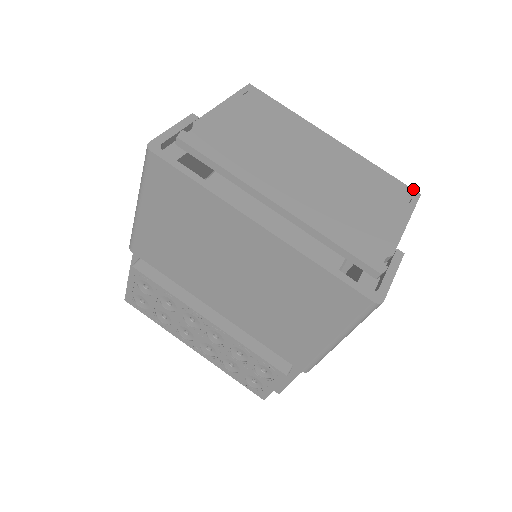
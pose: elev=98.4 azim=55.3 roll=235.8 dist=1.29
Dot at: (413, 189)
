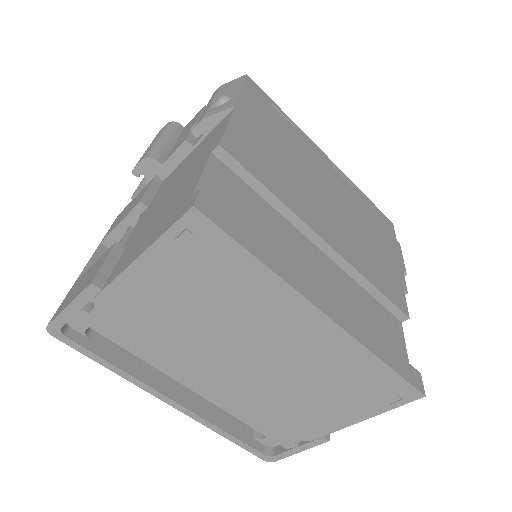
Dot at: (418, 390)
